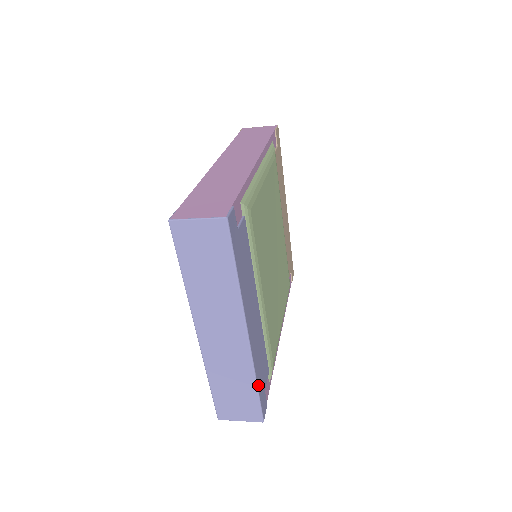
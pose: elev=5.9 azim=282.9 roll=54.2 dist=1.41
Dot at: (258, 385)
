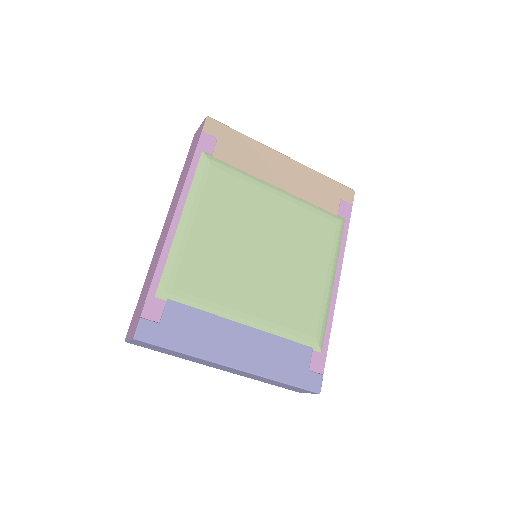
Dot at: (286, 381)
